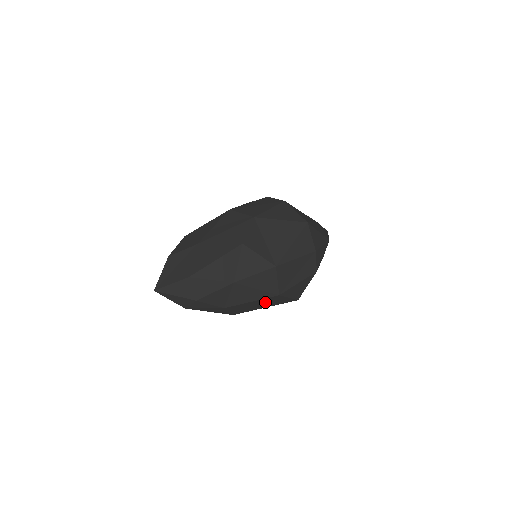
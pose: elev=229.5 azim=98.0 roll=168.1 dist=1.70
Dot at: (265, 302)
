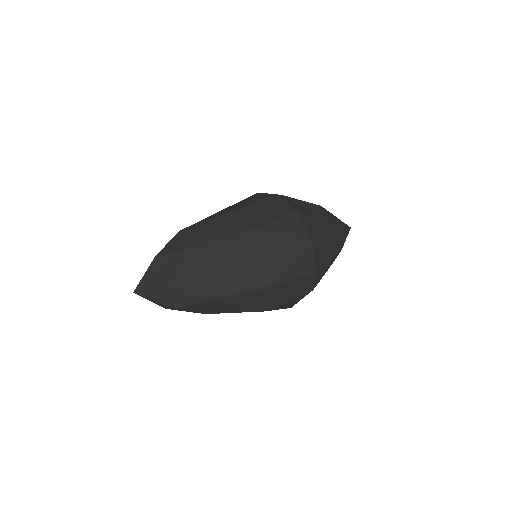
Dot at: occluded
